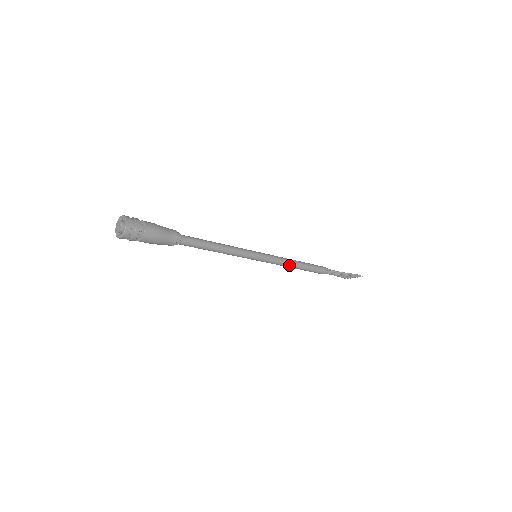
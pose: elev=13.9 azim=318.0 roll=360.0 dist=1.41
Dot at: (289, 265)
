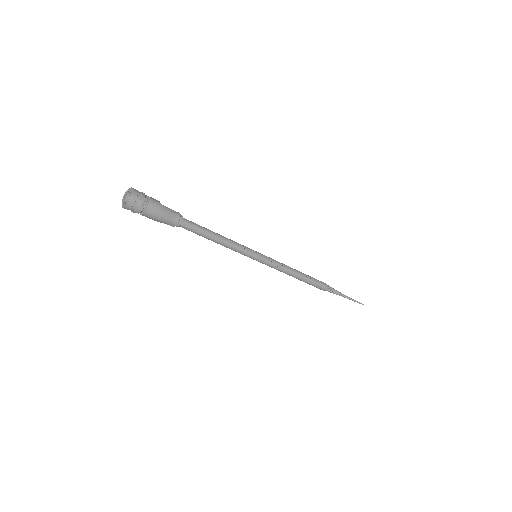
Dot at: (287, 273)
